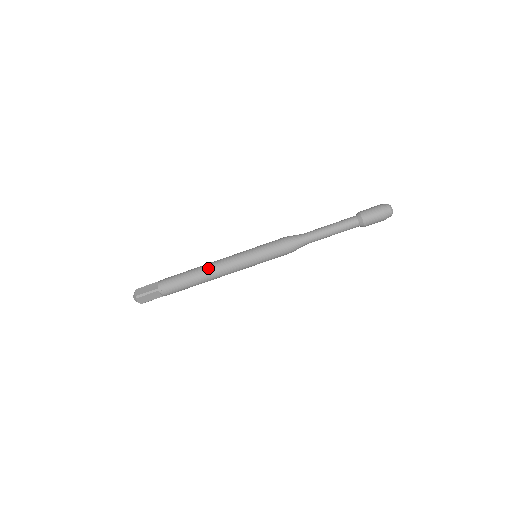
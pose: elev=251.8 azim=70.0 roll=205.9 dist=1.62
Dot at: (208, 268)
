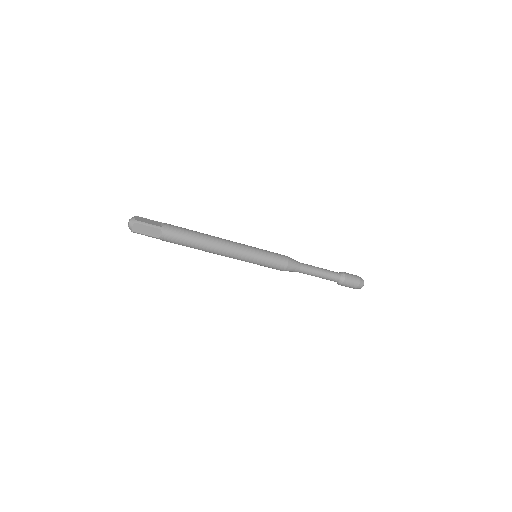
Dot at: (217, 239)
